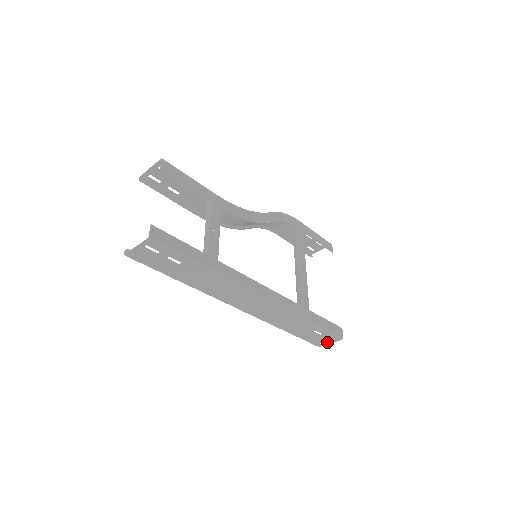
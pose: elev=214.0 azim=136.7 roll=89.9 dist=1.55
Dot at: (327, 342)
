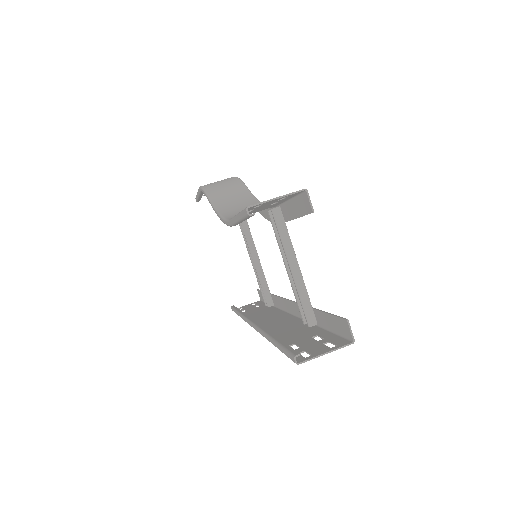
Dot at: (246, 306)
